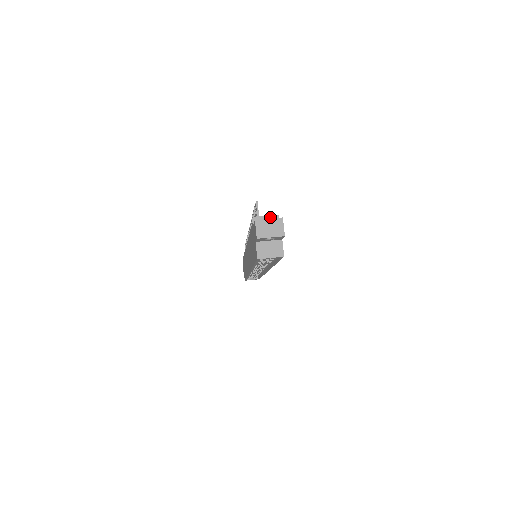
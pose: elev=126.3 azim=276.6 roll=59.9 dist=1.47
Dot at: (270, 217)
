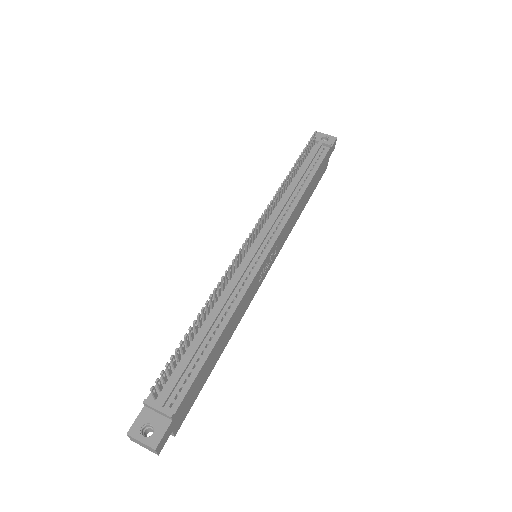
Dot at: (161, 413)
